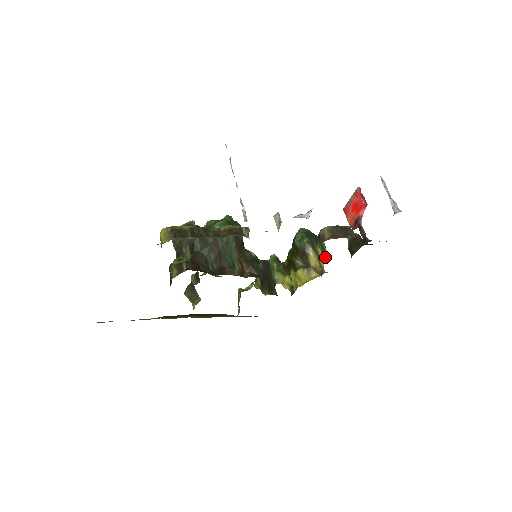
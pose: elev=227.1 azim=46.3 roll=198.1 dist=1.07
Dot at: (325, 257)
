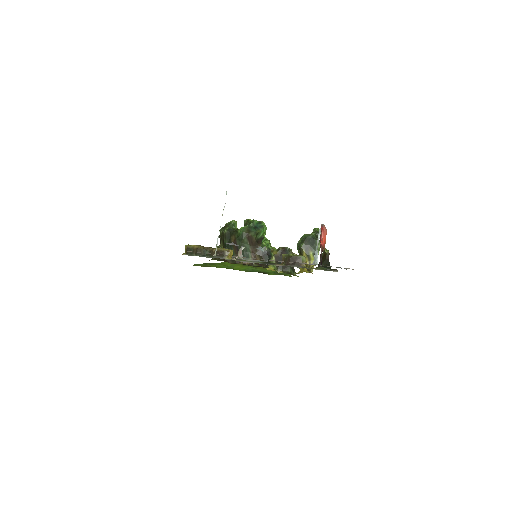
Dot at: occluded
